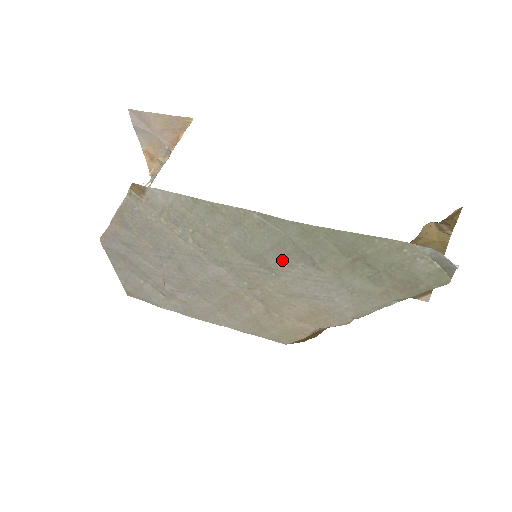
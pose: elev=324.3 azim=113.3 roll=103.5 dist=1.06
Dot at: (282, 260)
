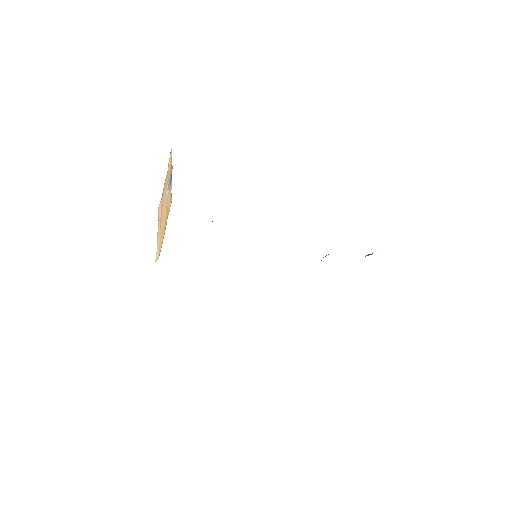
Dot at: occluded
